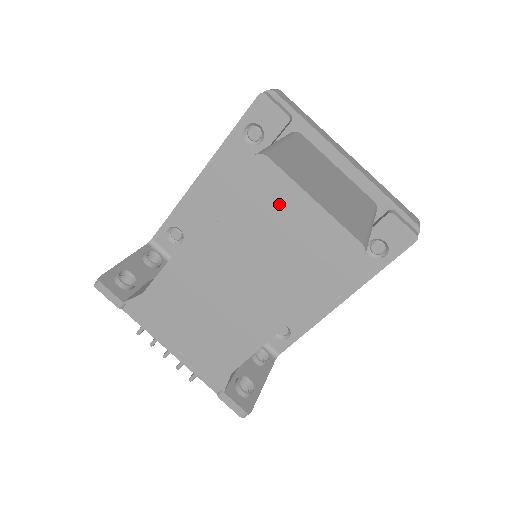
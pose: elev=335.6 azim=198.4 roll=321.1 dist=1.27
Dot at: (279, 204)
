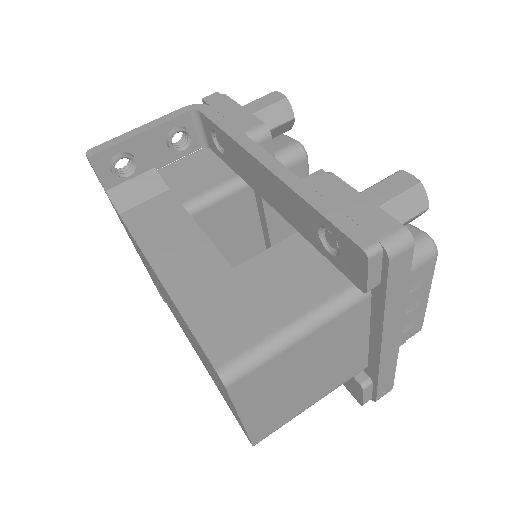
Dot at: (220, 384)
